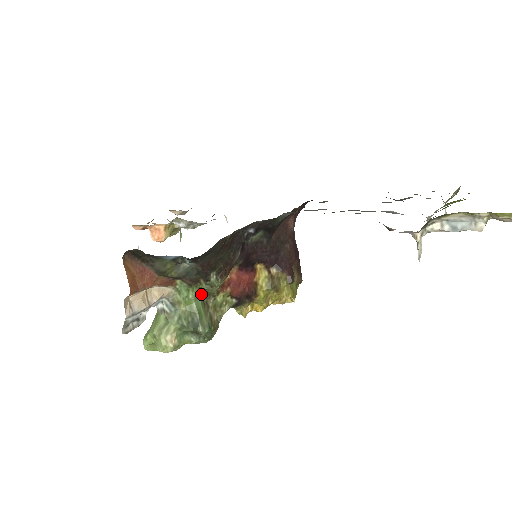
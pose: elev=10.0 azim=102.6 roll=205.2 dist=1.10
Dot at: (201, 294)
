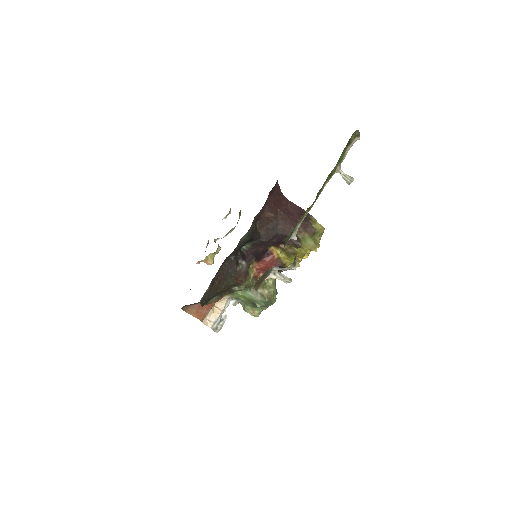
Dot at: (246, 288)
